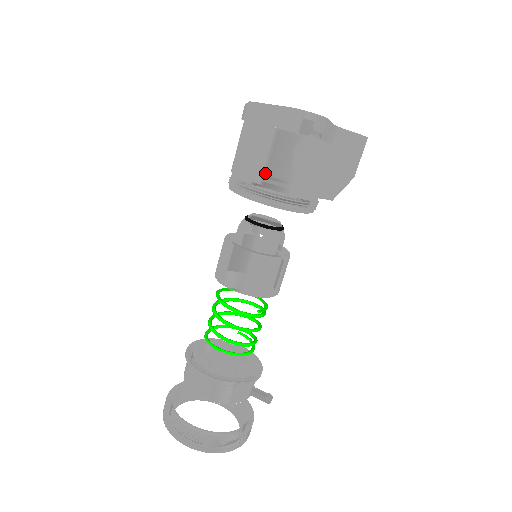
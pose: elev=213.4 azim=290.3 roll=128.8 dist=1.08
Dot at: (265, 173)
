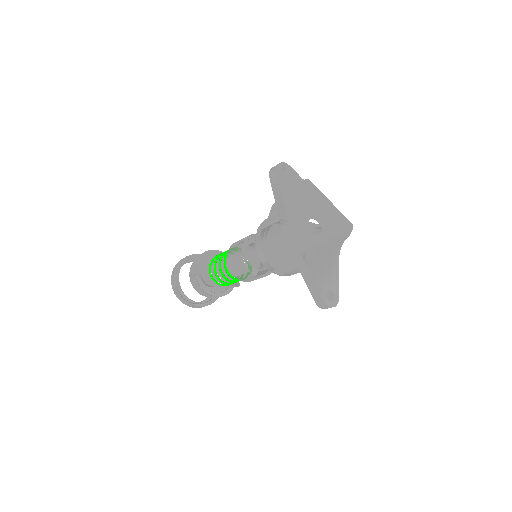
Dot at: (288, 272)
